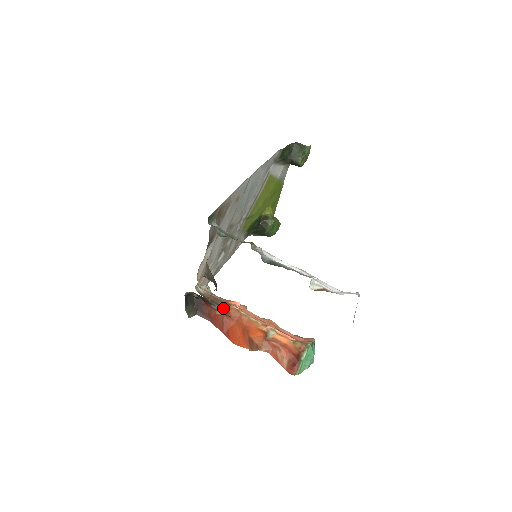
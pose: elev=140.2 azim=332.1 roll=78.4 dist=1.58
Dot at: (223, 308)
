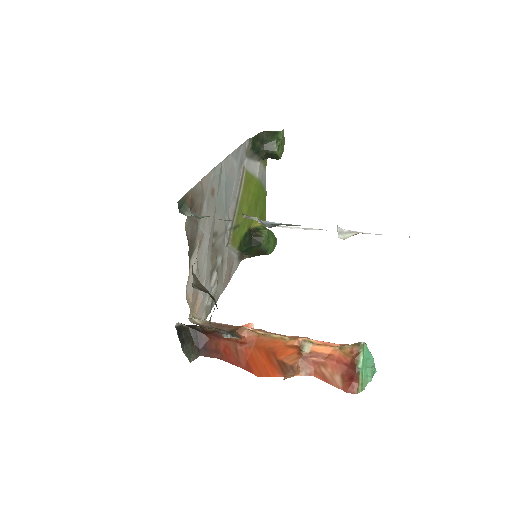
Dot at: (232, 332)
